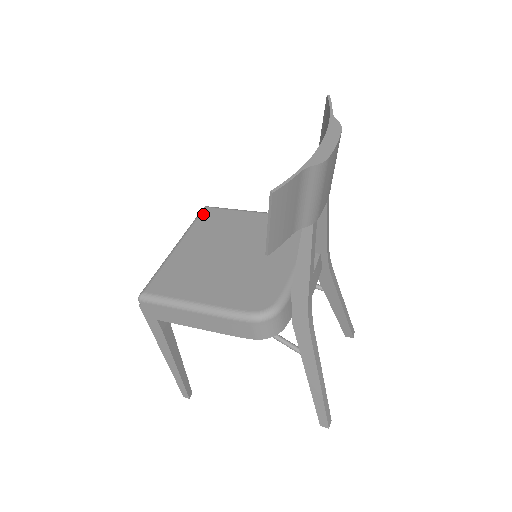
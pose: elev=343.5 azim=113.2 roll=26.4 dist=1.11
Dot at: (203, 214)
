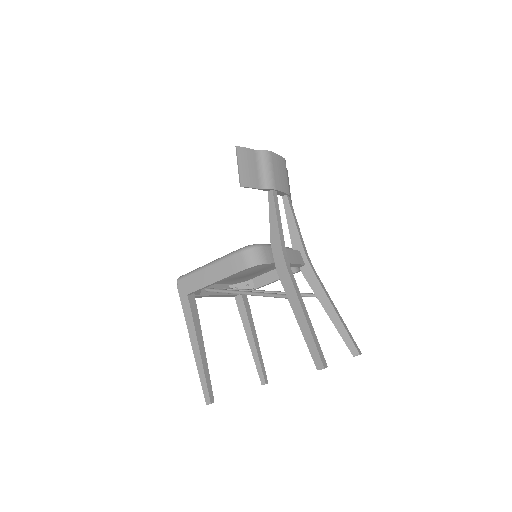
Dot at: occluded
